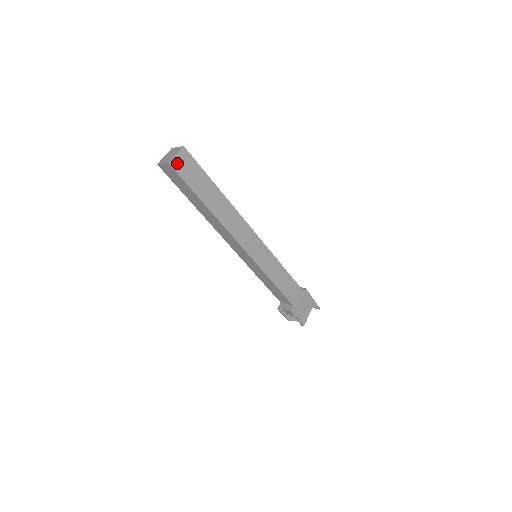
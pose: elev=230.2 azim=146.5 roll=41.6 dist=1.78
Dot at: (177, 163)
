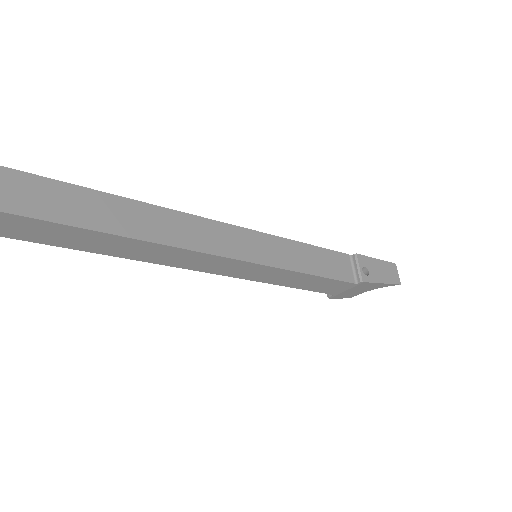
Dot at: (0, 229)
